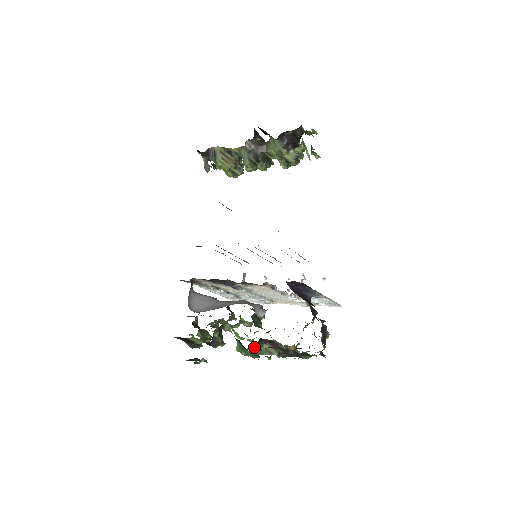
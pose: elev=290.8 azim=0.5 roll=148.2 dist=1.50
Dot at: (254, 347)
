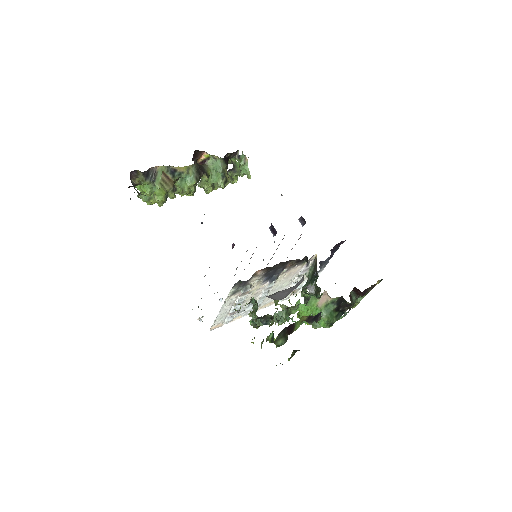
Dot at: occluded
